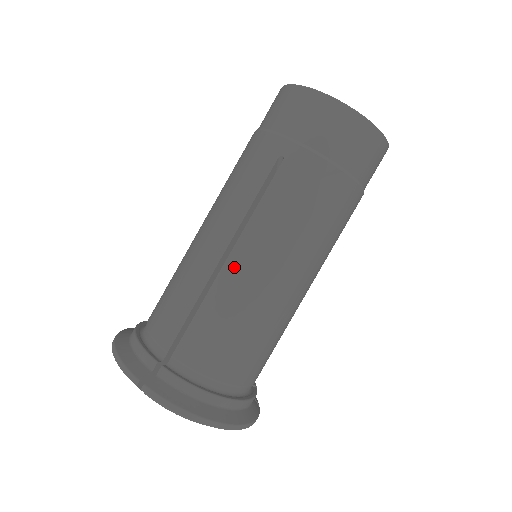
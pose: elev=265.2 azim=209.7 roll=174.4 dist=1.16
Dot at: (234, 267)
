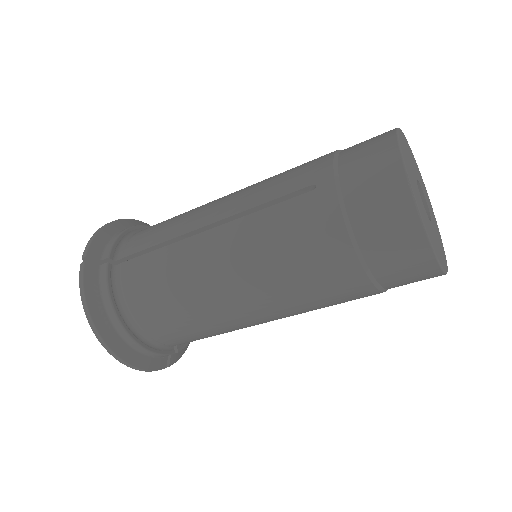
Dot at: occluded
